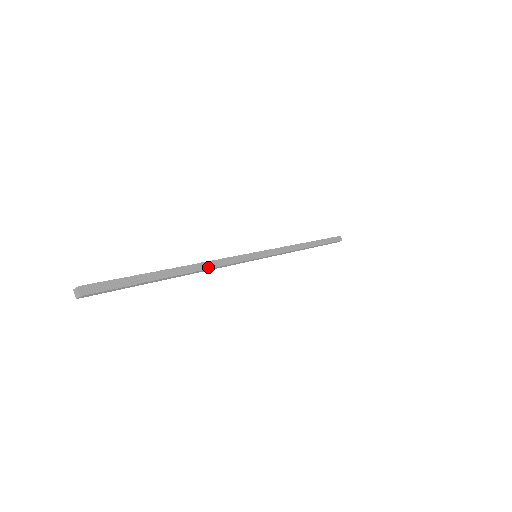
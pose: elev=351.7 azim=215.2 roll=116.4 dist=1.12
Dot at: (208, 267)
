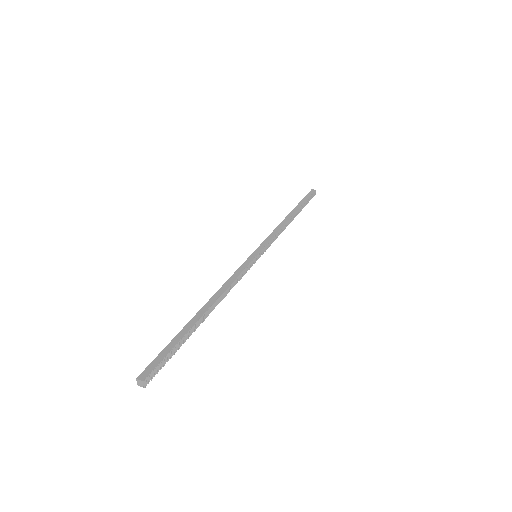
Dot at: (224, 295)
